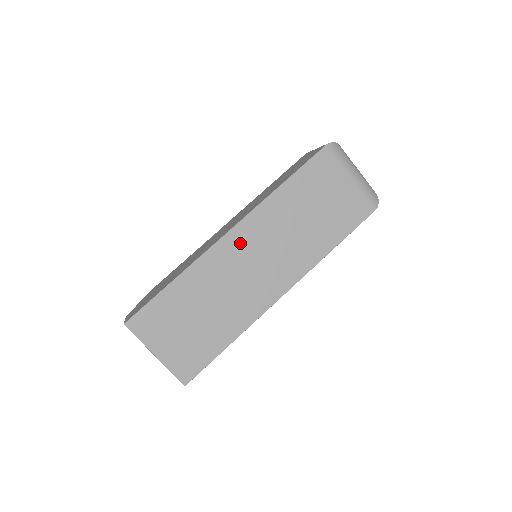
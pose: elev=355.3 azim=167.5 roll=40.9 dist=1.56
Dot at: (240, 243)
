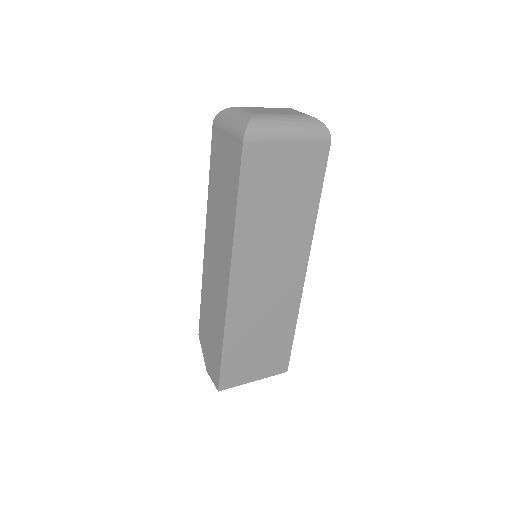
Dot at: (245, 281)
